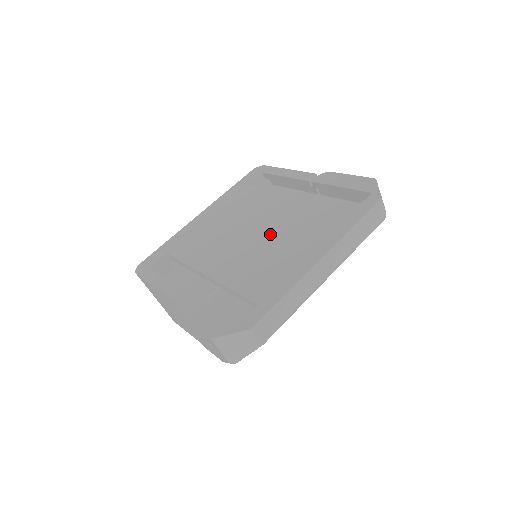
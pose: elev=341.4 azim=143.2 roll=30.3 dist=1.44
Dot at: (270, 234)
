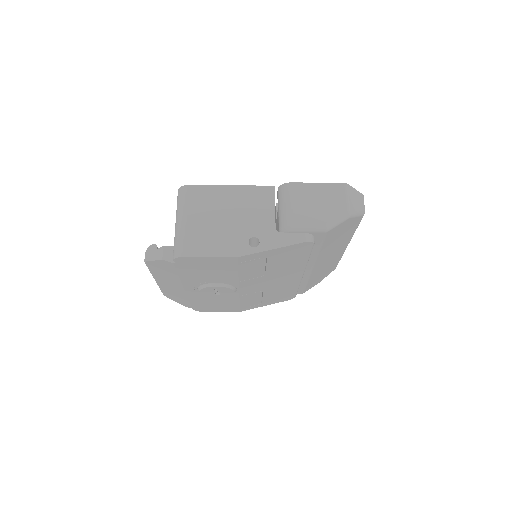
Dot at: occluded
